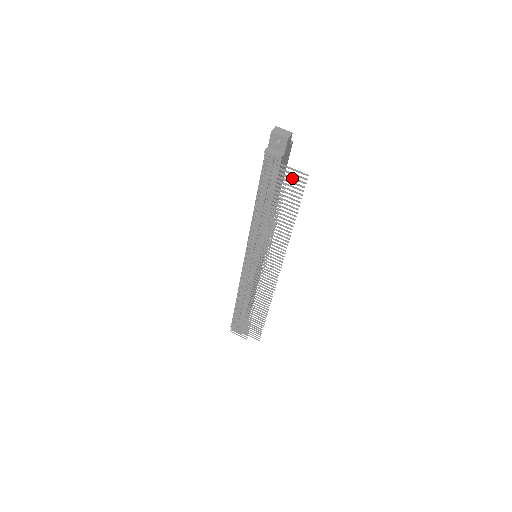
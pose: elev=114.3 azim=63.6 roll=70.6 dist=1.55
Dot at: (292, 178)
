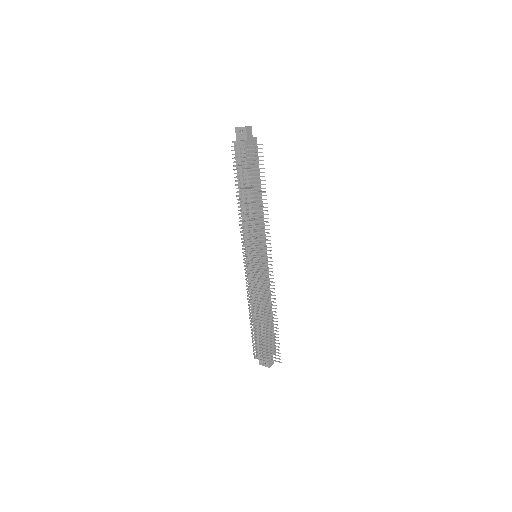
Dot at: (253, 153)
